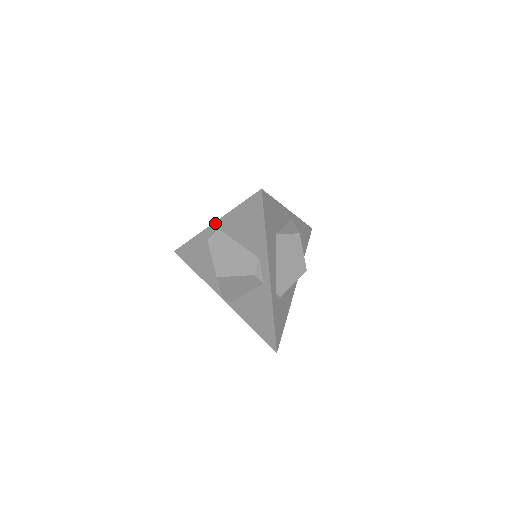
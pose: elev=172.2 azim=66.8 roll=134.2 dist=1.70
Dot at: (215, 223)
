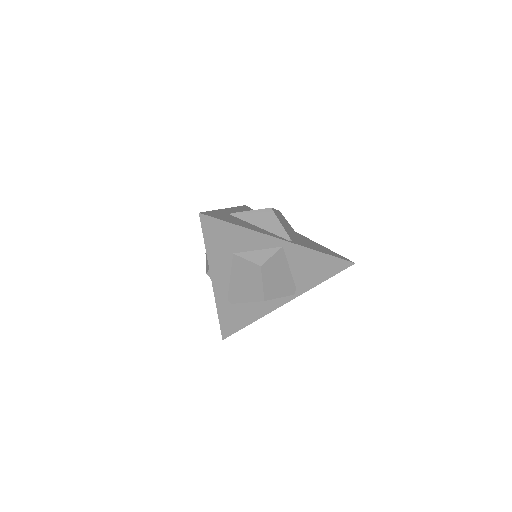
Dot at: occluded
